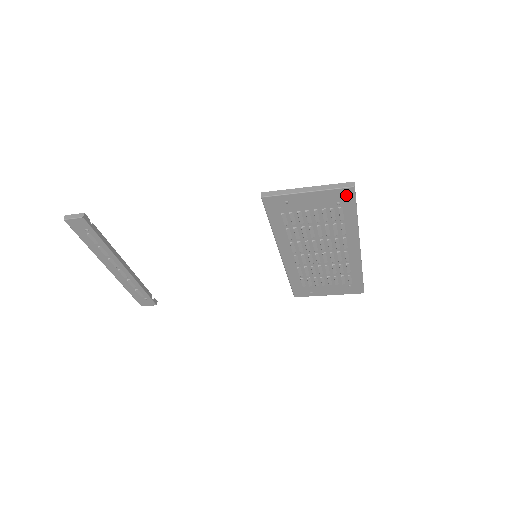
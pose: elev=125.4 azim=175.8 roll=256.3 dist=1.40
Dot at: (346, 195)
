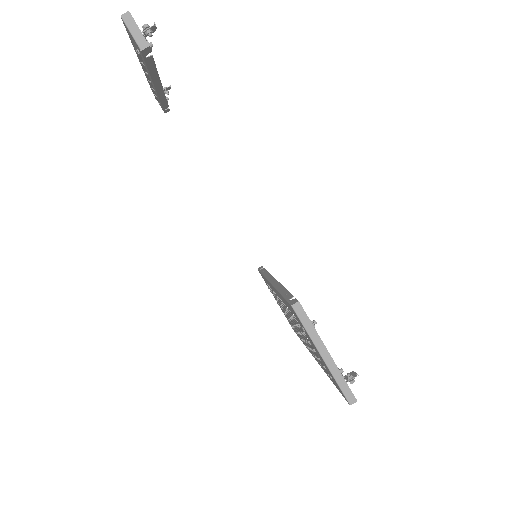
Dot at: occluded
